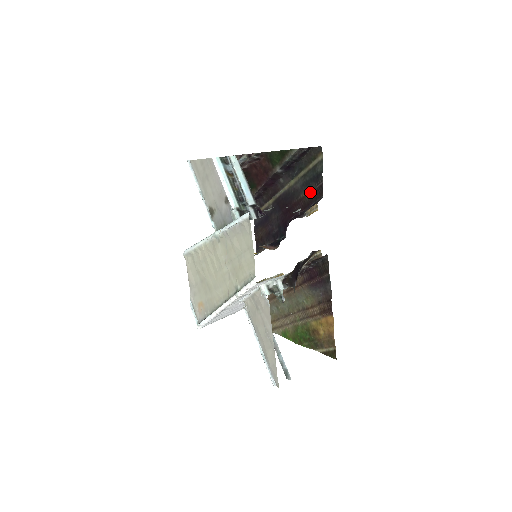
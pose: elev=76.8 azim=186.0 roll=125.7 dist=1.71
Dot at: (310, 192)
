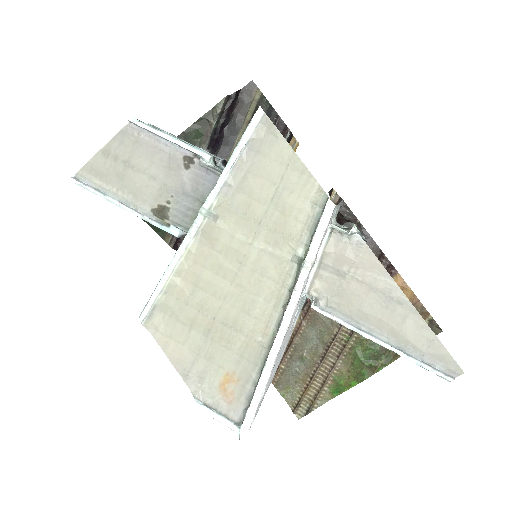
Dot at: occluded
